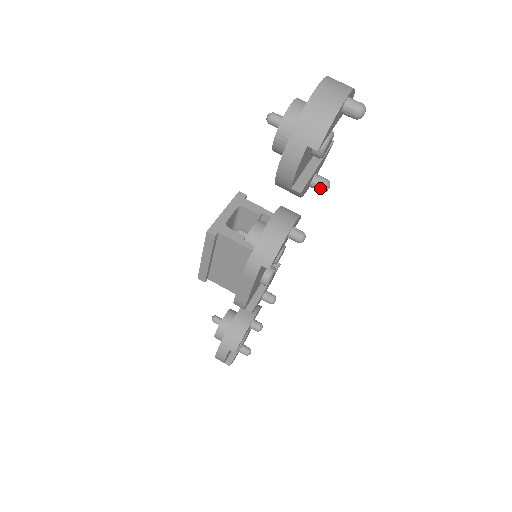
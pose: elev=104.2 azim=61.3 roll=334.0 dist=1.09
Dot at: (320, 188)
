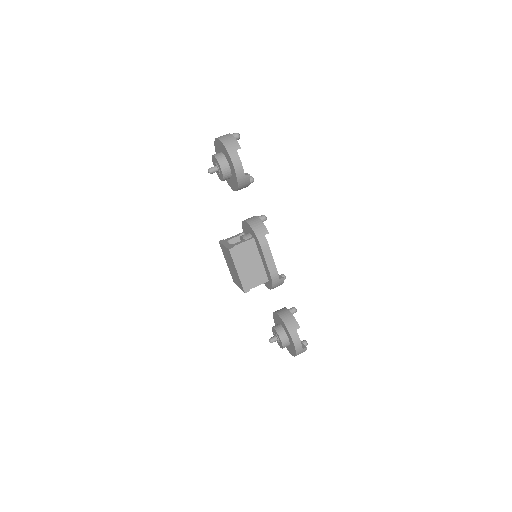
Dot at: (251, 180)
